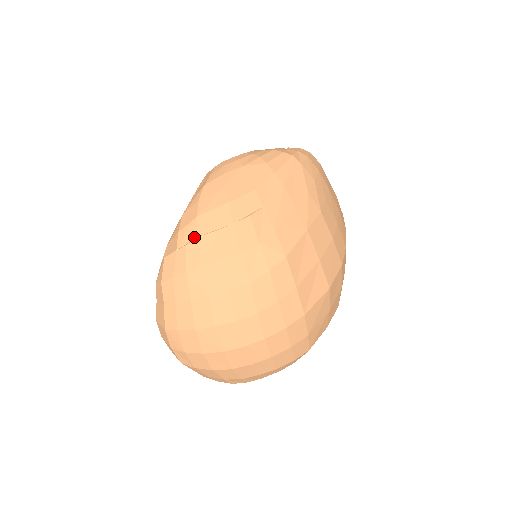
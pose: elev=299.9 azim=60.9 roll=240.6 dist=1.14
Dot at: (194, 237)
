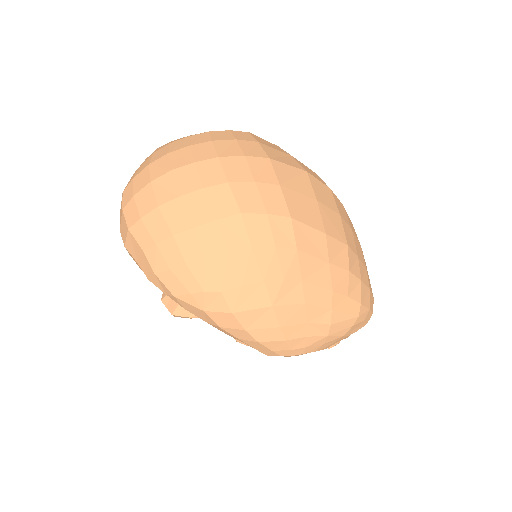
Dot at: occluded
